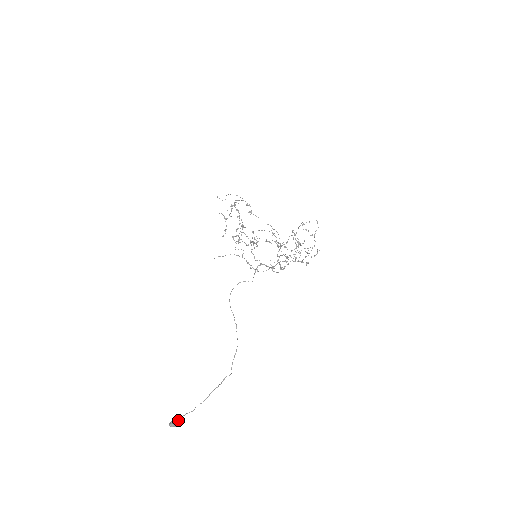
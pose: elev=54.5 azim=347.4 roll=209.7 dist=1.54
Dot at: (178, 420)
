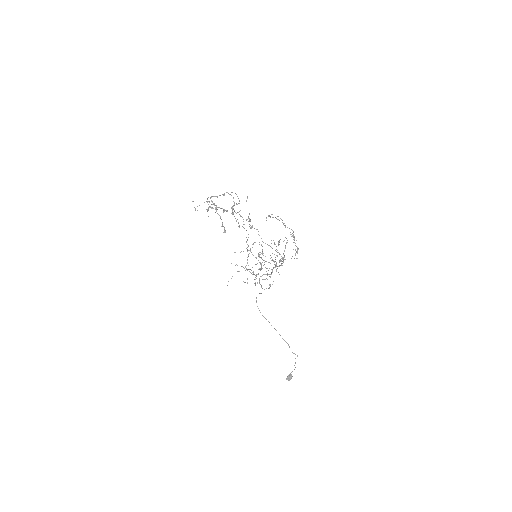
Dot at: (290, 375)
